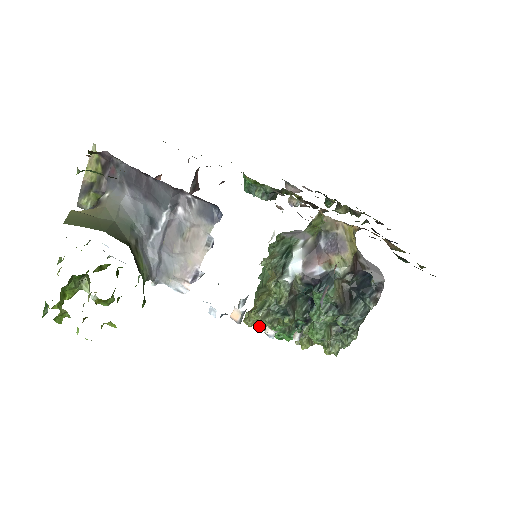
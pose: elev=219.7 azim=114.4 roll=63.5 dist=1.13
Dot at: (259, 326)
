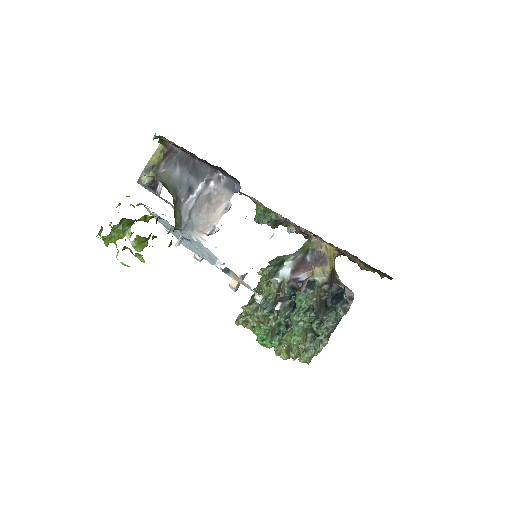
Dot at: (248, 322)
